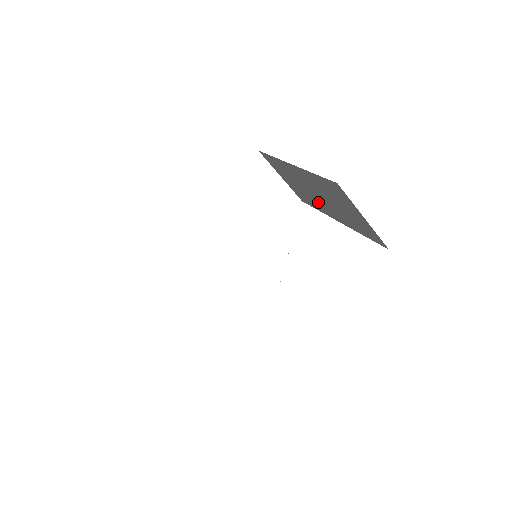
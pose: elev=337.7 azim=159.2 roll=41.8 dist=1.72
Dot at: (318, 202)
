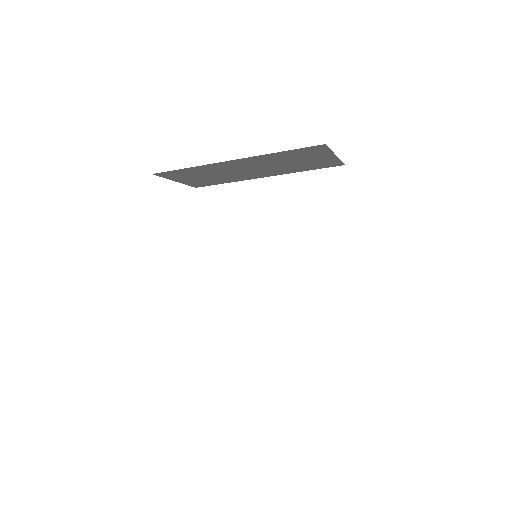
Dot at: (242, 175)
